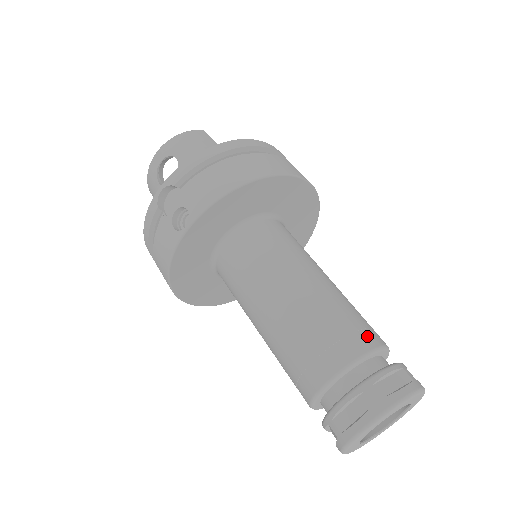
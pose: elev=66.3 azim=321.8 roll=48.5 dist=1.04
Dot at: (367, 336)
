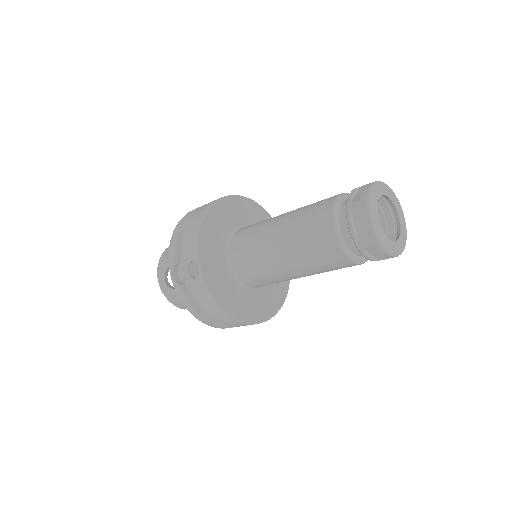
Dot at: (330, 198)
